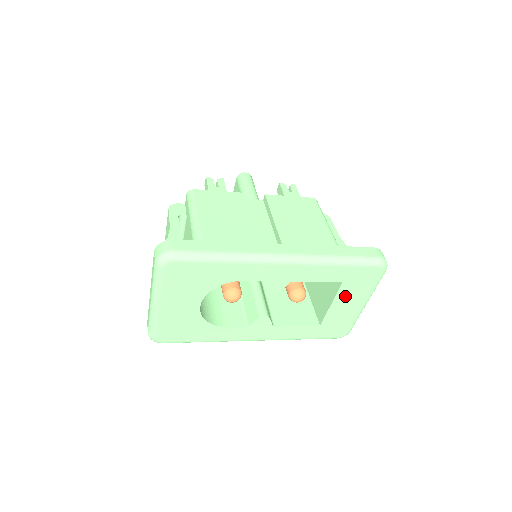
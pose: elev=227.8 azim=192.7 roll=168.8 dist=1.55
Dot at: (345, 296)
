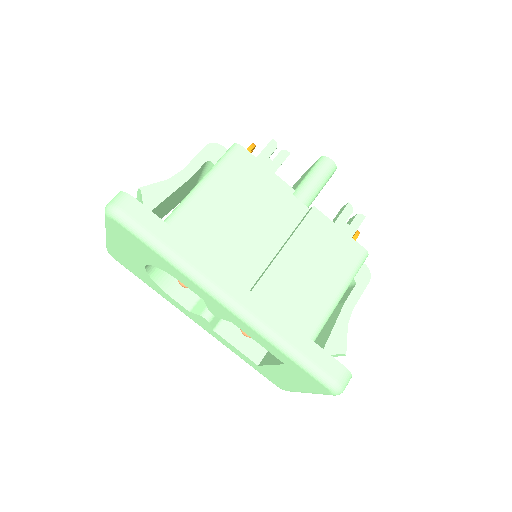
Dot at: (286, 372)
